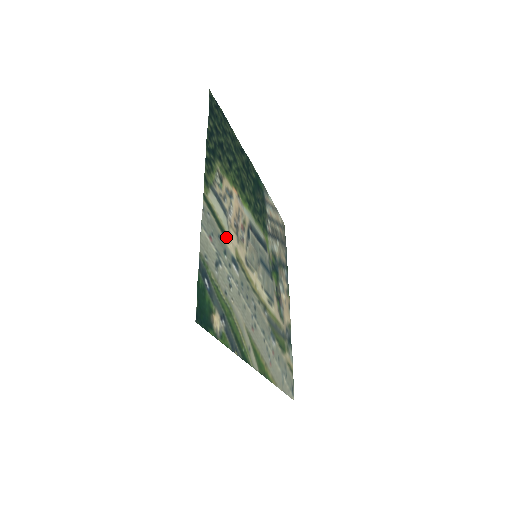
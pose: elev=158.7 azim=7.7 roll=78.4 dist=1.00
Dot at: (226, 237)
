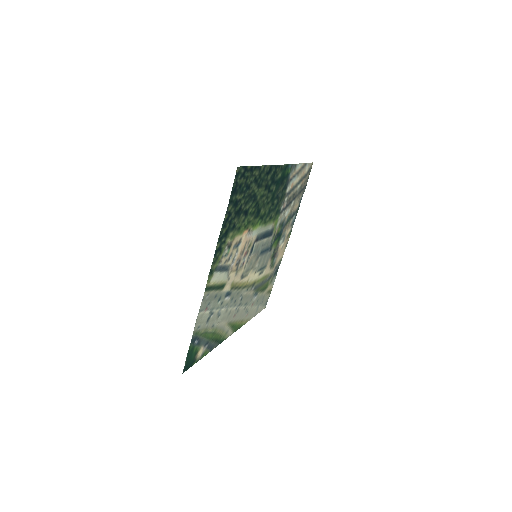
Dot at: (224, 286)
